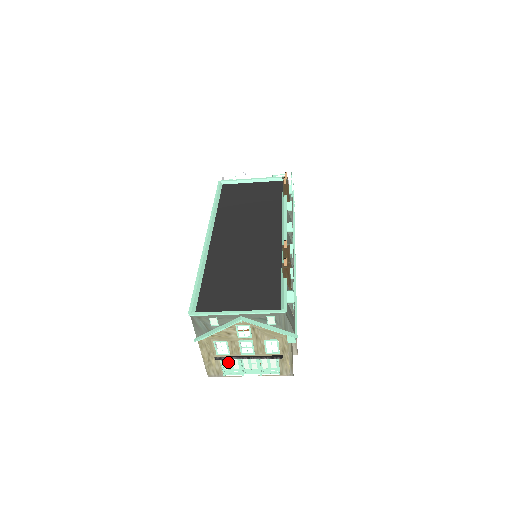
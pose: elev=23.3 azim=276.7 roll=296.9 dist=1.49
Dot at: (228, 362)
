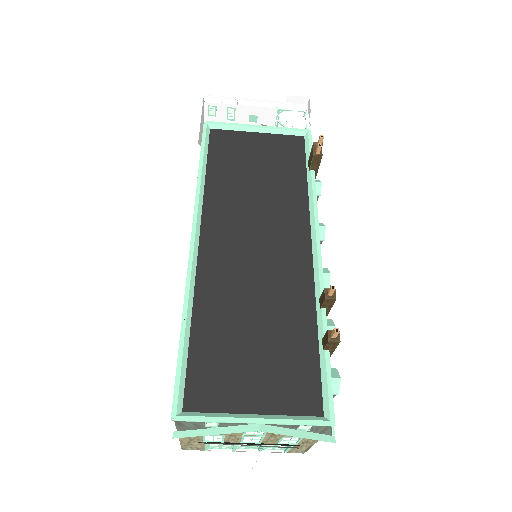
Dot at: occluded
